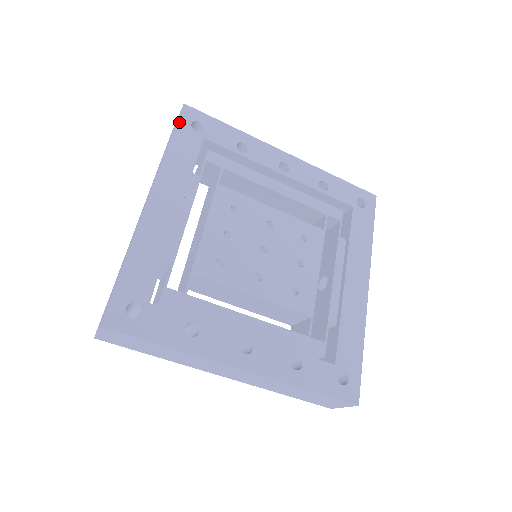
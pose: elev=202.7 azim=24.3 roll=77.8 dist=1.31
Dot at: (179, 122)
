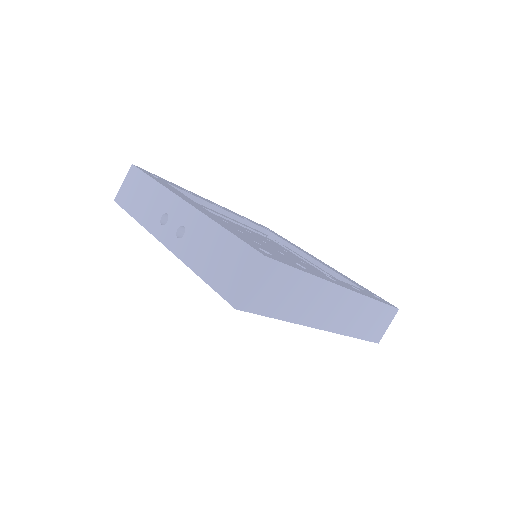
Dot at: (143, 171)
